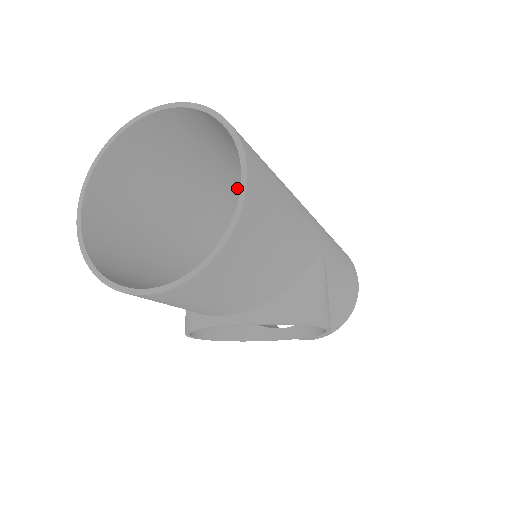
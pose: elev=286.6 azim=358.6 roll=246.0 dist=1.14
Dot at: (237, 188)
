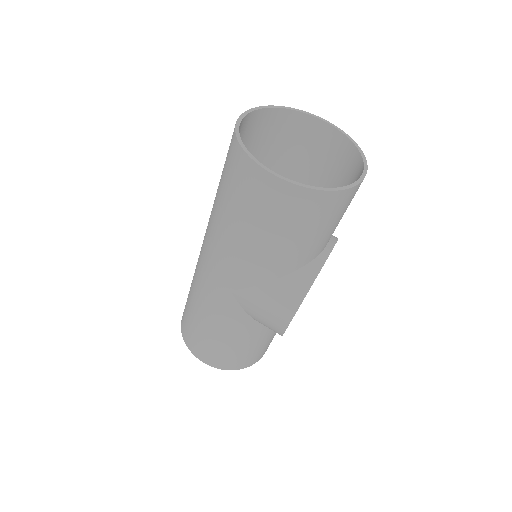
Dot at: occluded
